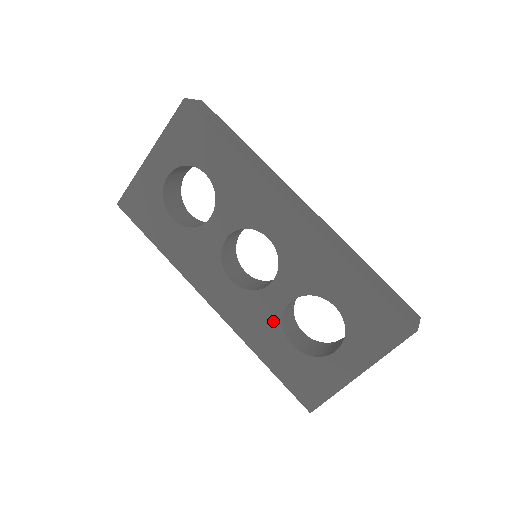
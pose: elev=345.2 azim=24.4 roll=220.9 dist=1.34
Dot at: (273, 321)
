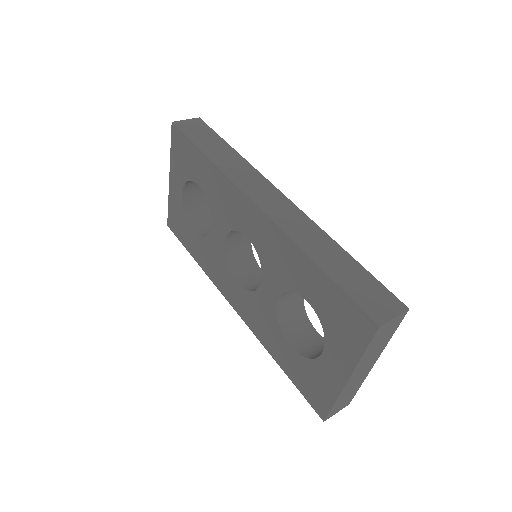
Dot at: (273, 321)
